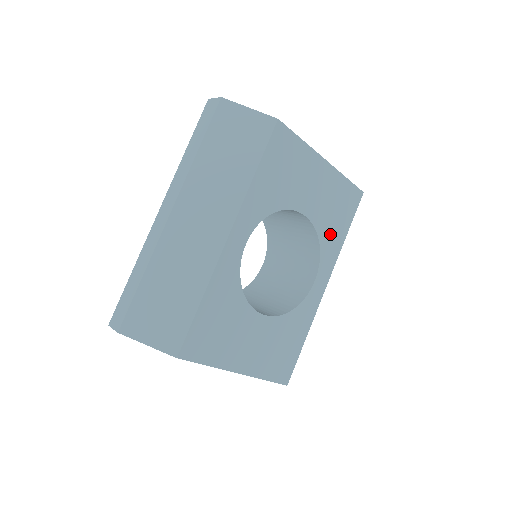
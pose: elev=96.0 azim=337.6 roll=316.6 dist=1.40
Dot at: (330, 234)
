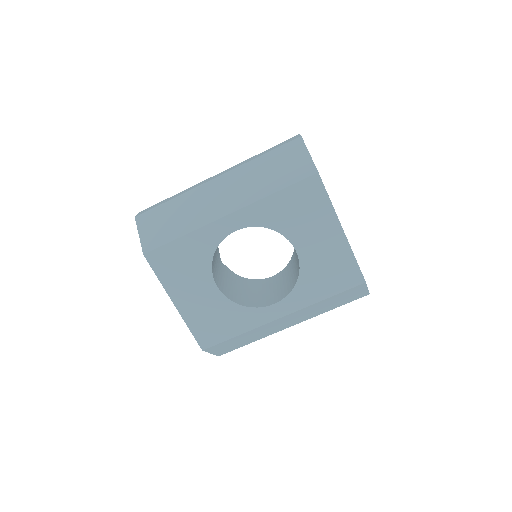
Dot at: (311, 284)
